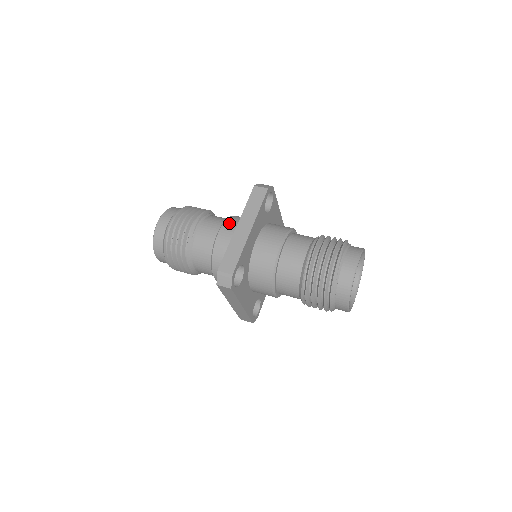
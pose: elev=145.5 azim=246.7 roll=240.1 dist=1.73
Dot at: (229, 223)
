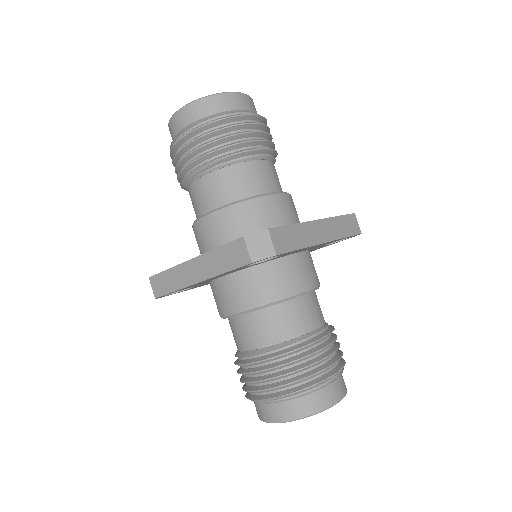
Dot at: (222, 218)
